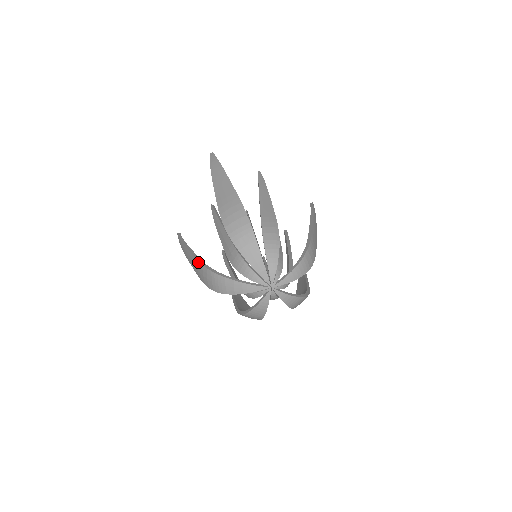
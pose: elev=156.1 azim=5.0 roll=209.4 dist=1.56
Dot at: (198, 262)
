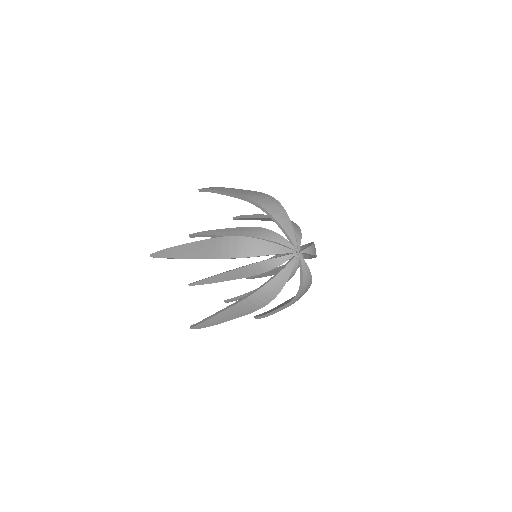
Dot at: (214, 238)
